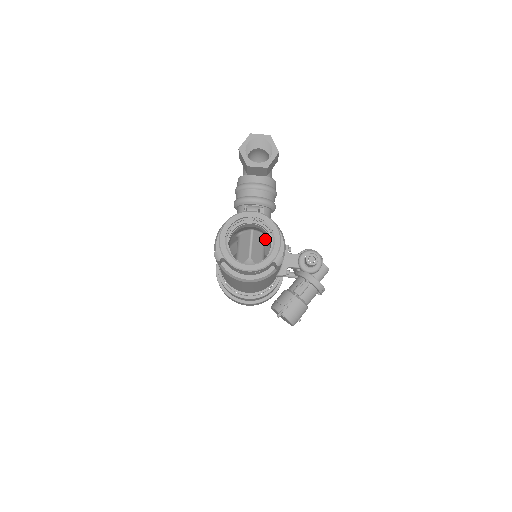
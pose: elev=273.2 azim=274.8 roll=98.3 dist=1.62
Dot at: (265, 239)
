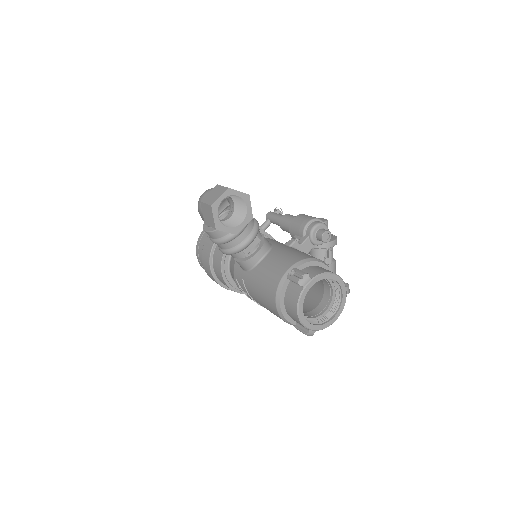
Dot at: occluded
